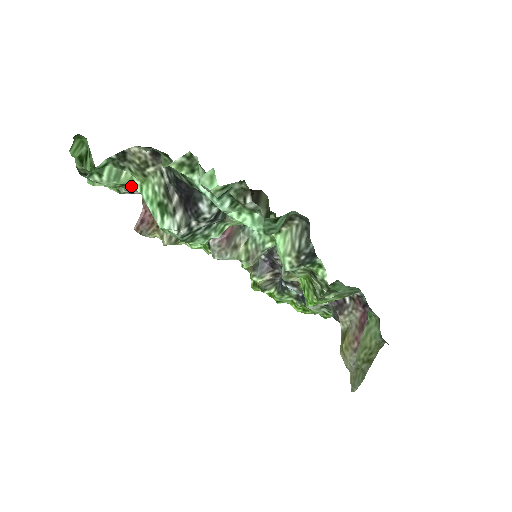
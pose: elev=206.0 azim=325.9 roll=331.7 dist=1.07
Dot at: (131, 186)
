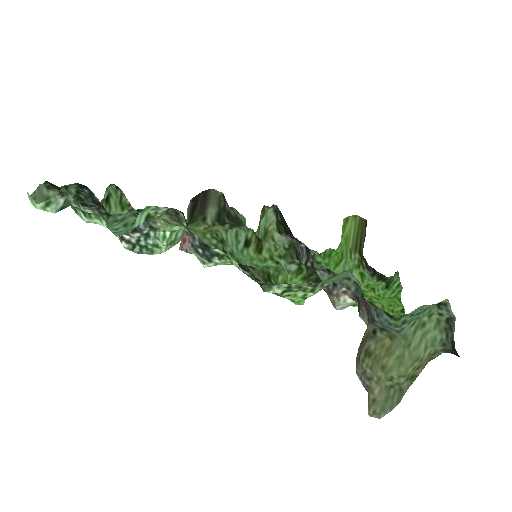
Dot at: occluded
